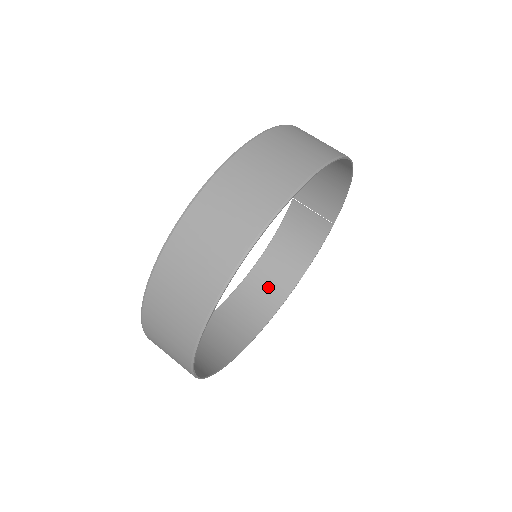
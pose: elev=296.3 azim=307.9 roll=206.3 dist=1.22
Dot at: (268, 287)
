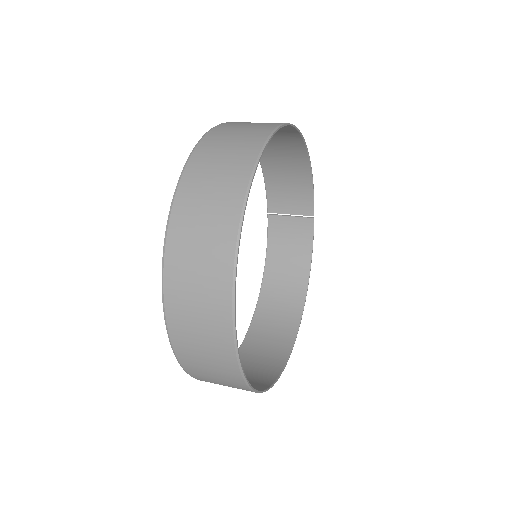
Dot at: (281, 305)
